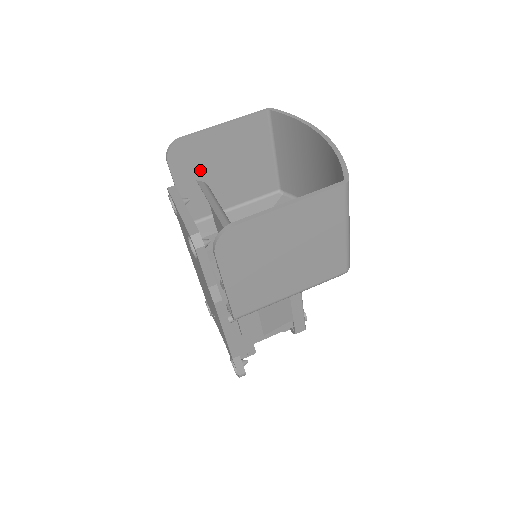
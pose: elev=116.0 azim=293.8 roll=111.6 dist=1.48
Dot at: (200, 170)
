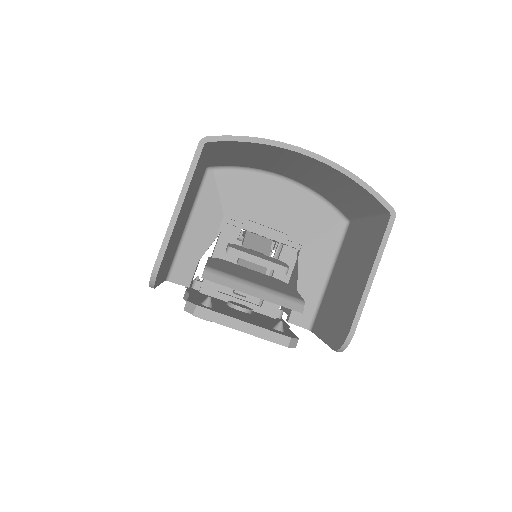
Dot at: (170, 251)
